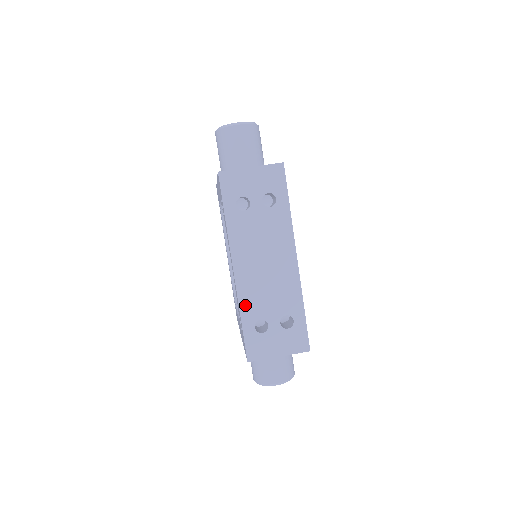
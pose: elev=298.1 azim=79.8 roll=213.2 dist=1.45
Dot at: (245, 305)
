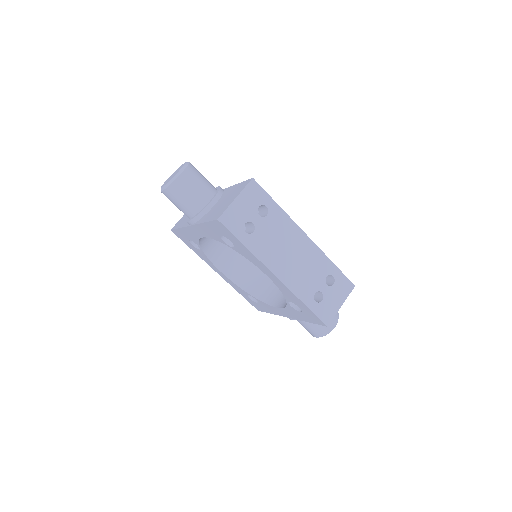
Dot at: (300, 293)
